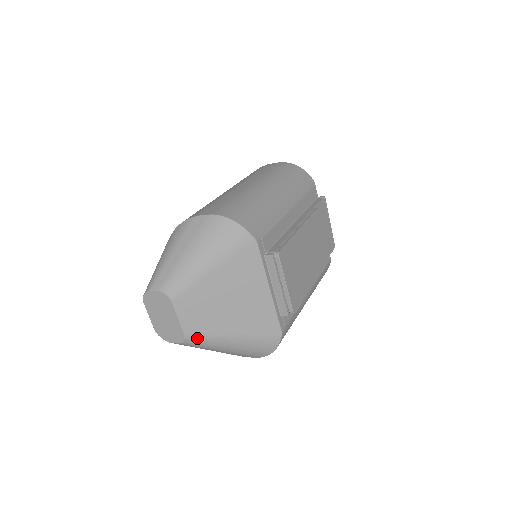
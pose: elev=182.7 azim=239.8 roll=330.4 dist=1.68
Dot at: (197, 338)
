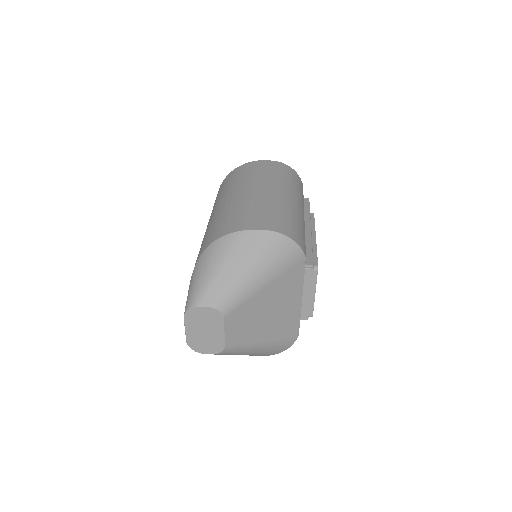
Dot at: (234, 348)
